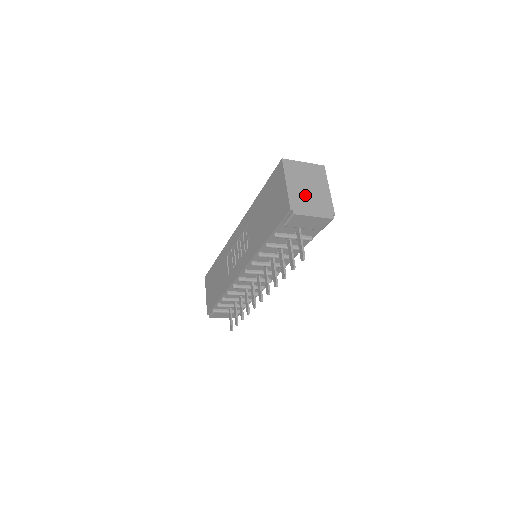
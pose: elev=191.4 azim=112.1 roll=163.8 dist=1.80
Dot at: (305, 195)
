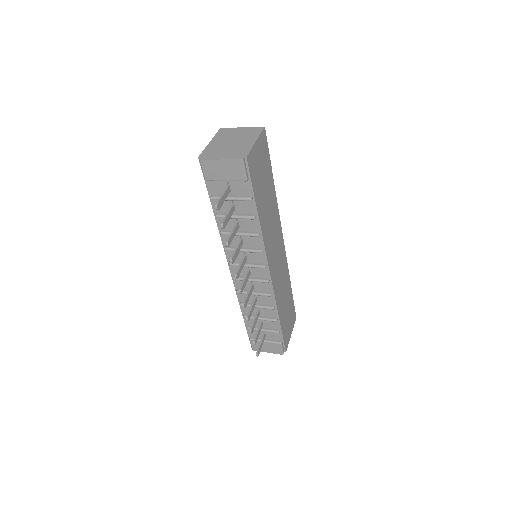
Dot at: (223, 147)
